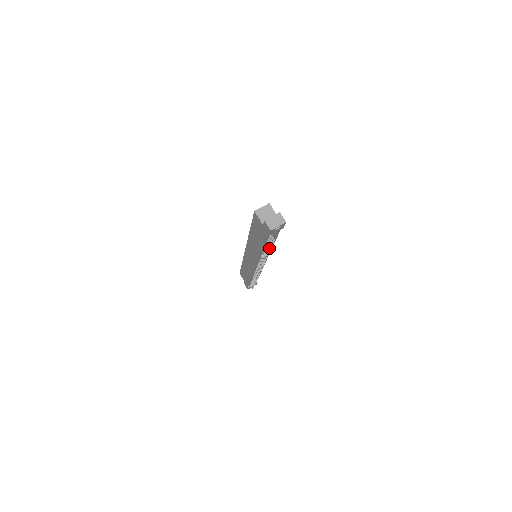
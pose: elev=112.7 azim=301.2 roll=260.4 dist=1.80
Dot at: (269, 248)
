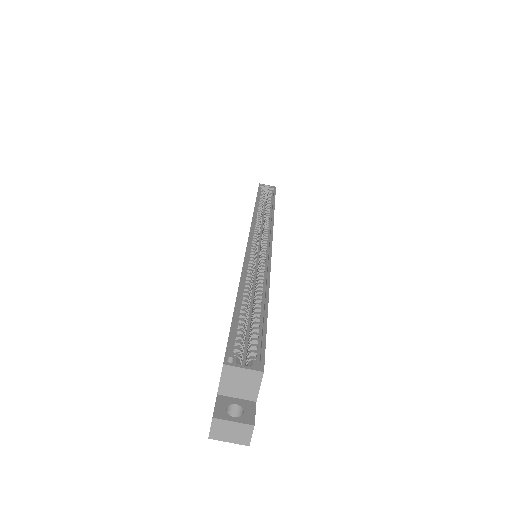
Dot at: occluded
